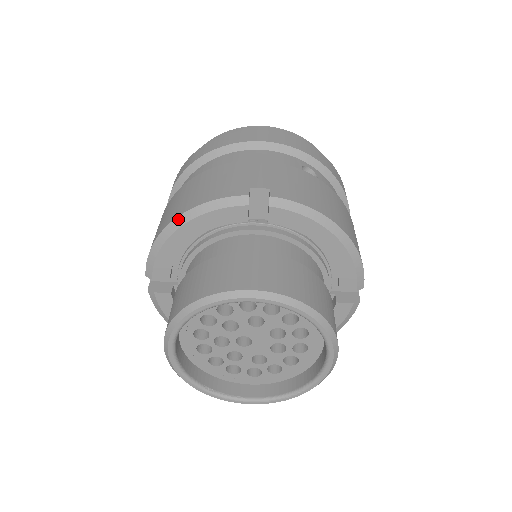
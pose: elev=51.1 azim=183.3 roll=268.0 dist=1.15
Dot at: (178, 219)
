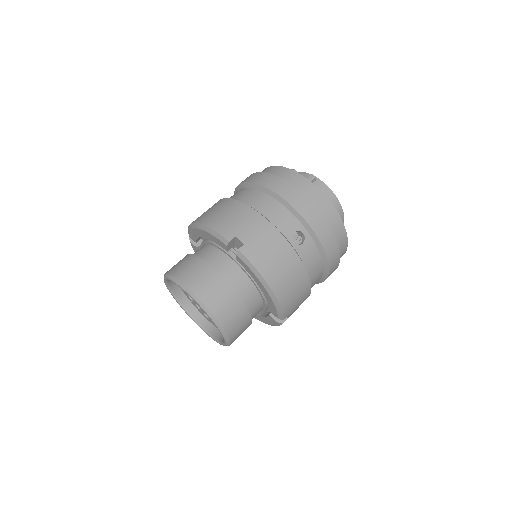
Dot at: (200, 225)
